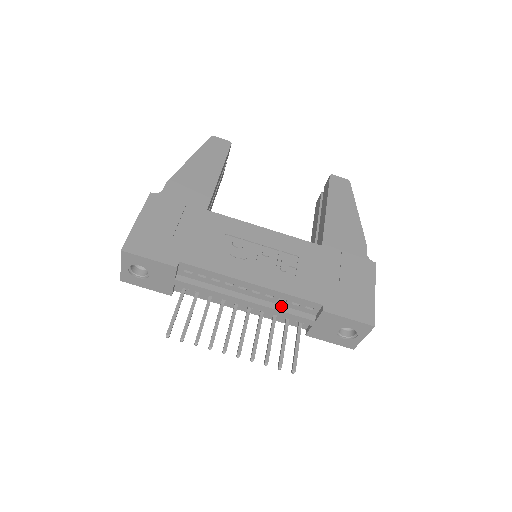
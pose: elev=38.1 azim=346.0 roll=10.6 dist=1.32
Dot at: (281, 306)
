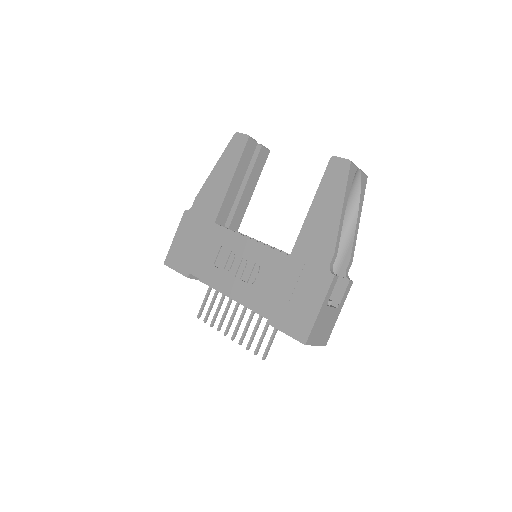
Dot at: occluded
